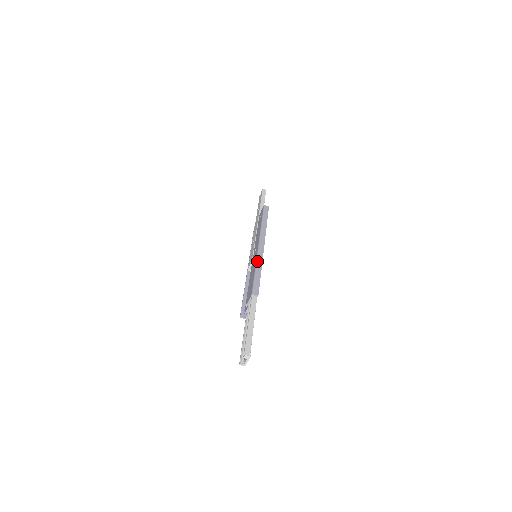
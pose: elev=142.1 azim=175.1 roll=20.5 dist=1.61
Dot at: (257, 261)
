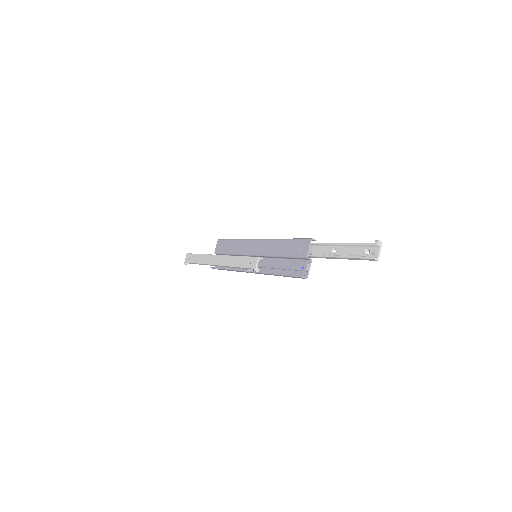
Dot at: occluded
